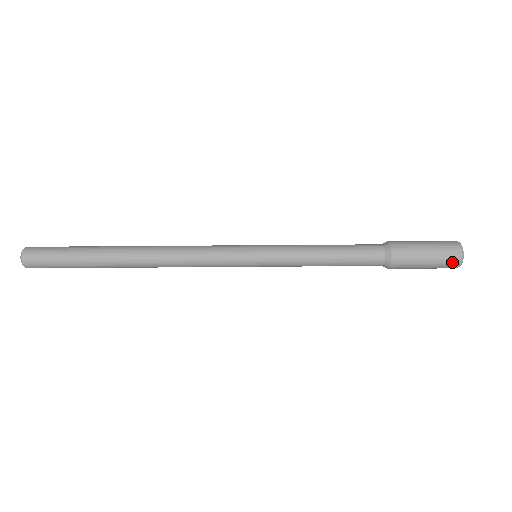
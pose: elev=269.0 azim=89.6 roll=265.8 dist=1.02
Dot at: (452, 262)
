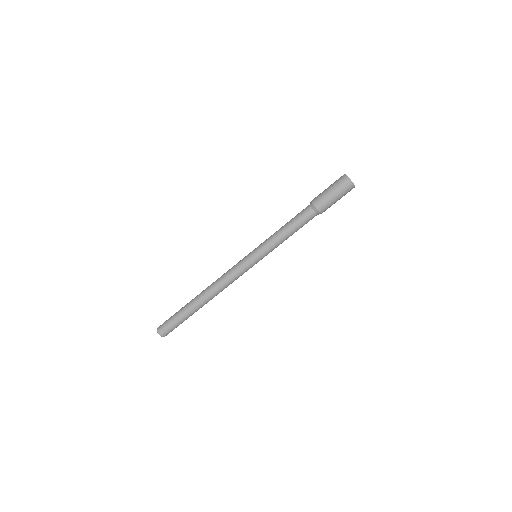
Dot at: (350, 190)
